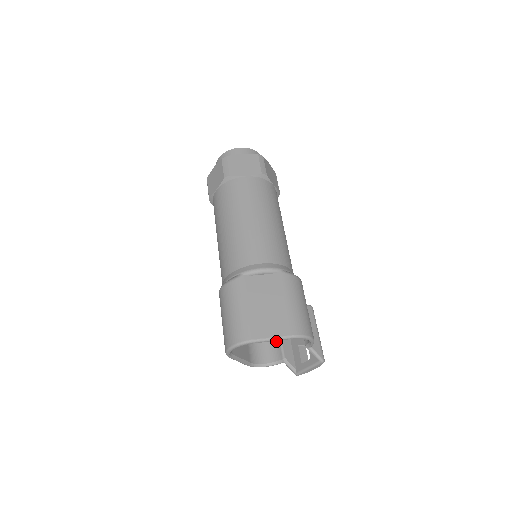
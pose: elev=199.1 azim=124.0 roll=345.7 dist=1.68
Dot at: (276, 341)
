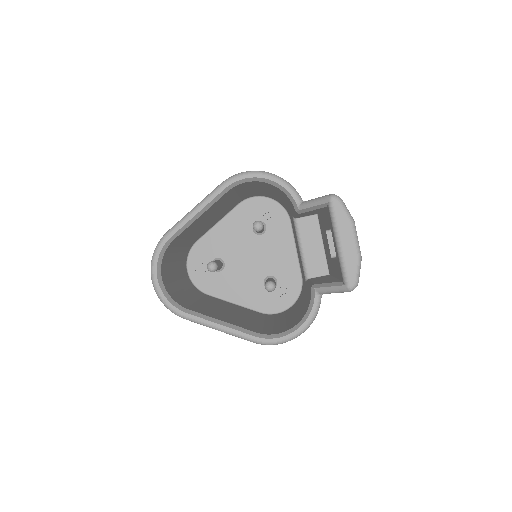
Dot at: (307, 293)
